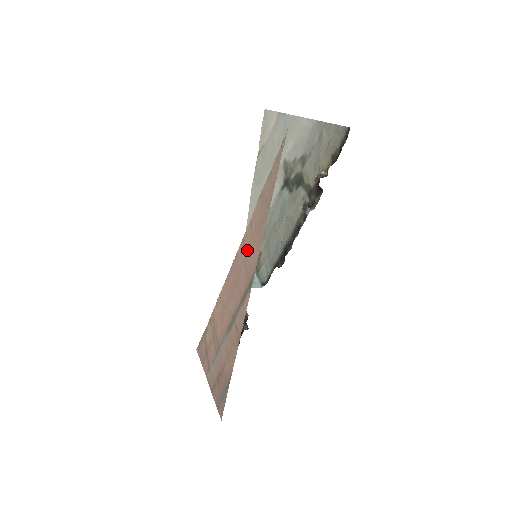
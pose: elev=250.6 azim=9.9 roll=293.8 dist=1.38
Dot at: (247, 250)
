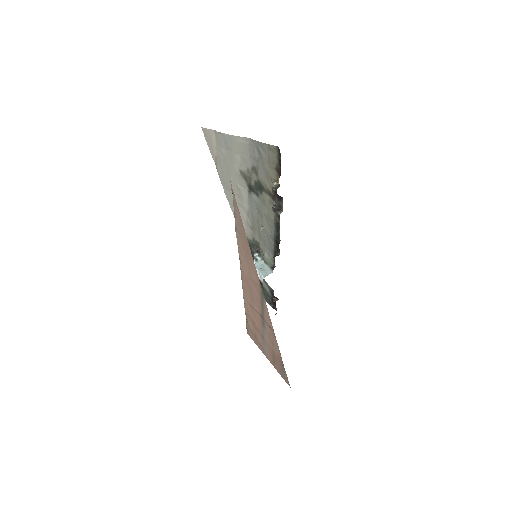
Dot at: (247, 269)
